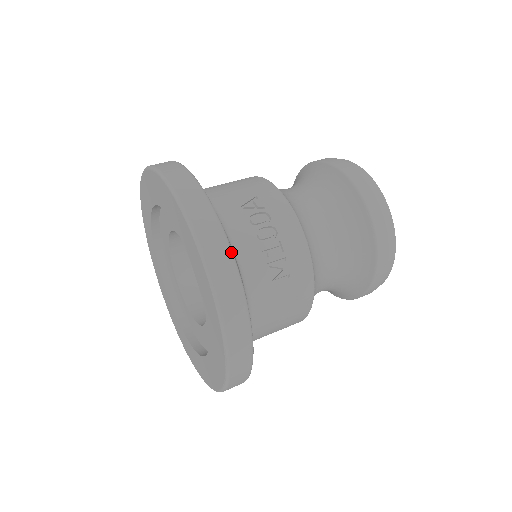
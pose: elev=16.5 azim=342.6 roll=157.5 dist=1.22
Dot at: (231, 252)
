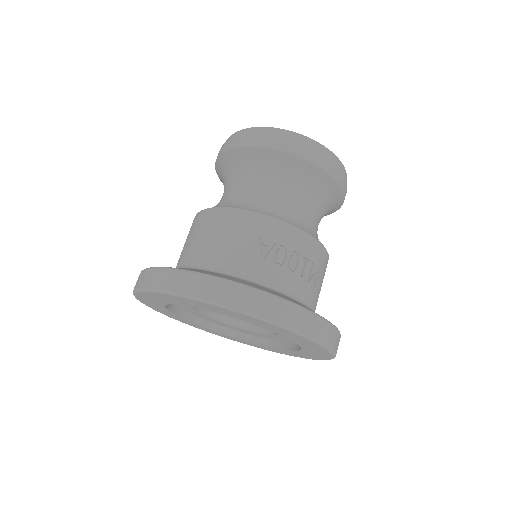
Dot at: (311, 312)
